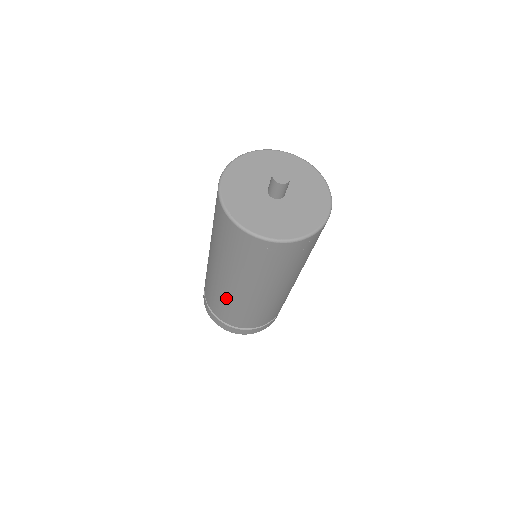
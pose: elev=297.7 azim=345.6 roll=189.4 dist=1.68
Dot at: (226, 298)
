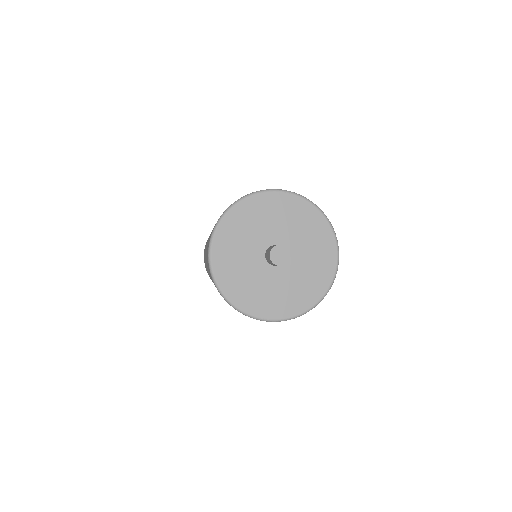
Dot at: occluded
